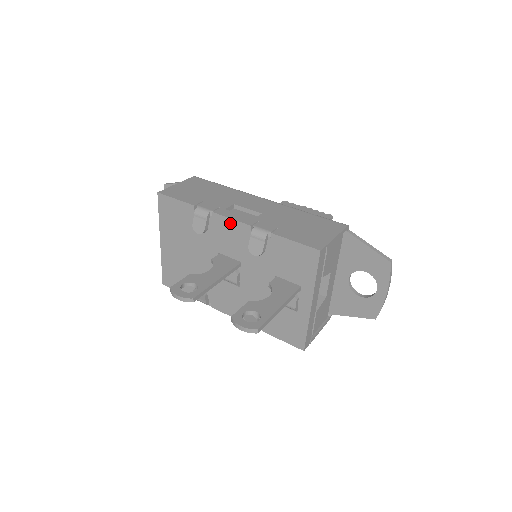
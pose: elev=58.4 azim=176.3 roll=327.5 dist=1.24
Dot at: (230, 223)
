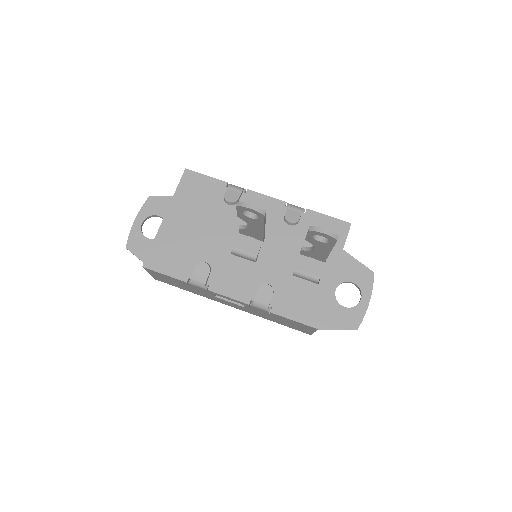
Dot at: (264, 199)
